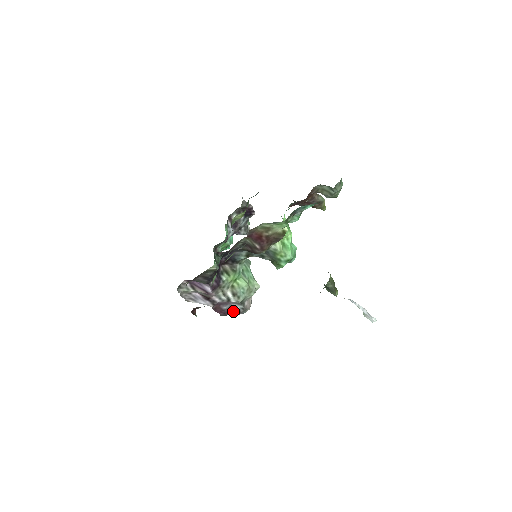
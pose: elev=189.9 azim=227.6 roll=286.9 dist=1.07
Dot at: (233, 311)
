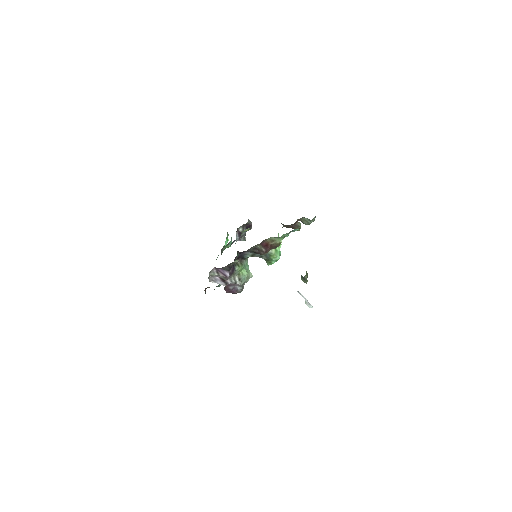
Dot at: (235, 291)
